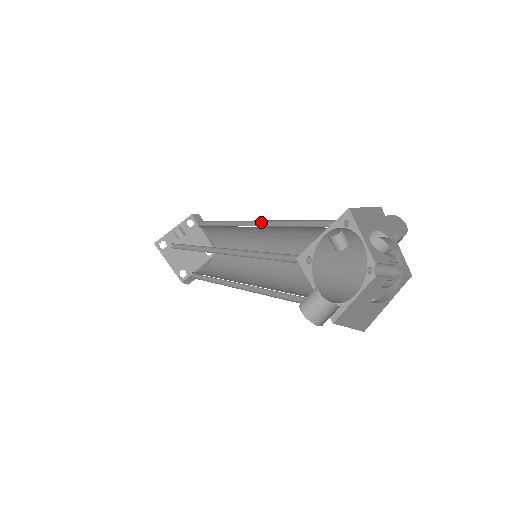
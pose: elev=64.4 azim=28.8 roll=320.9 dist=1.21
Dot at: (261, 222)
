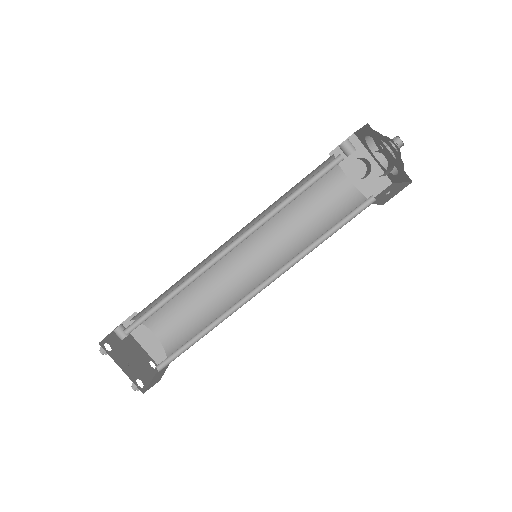
Dot at: occluded
